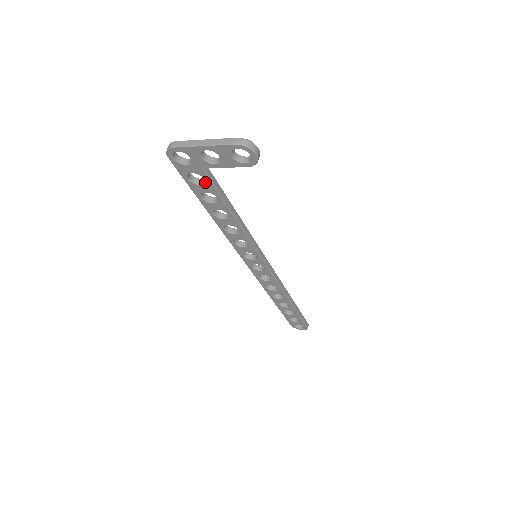
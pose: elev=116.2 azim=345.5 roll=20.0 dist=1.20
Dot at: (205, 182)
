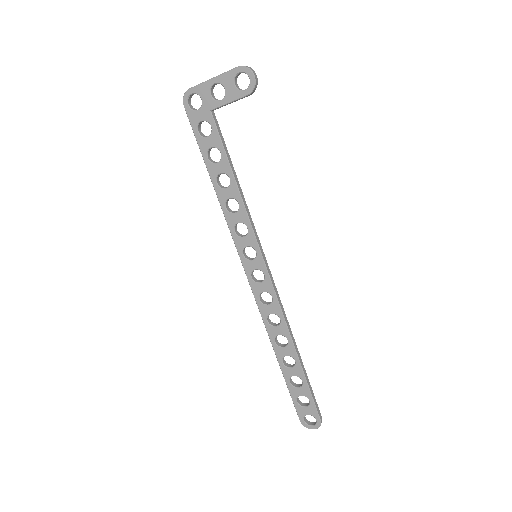
Dot at: (211, 131)
